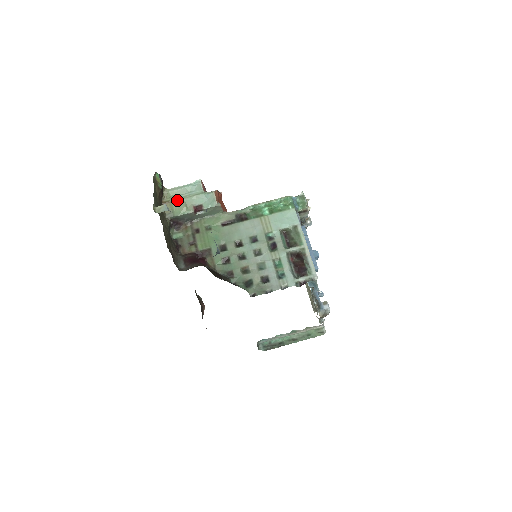
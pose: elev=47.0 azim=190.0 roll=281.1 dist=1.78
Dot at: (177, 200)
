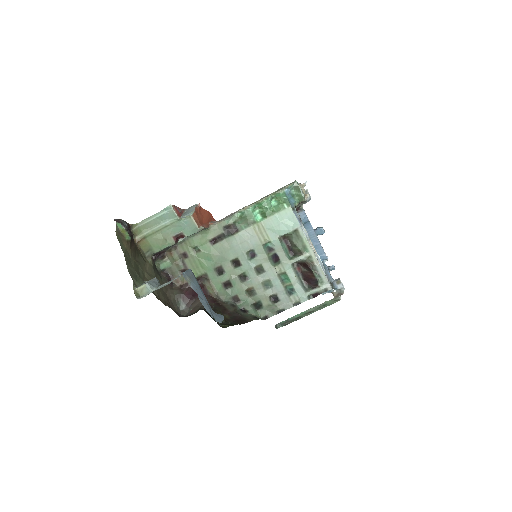
Dot at: (151, 234)
